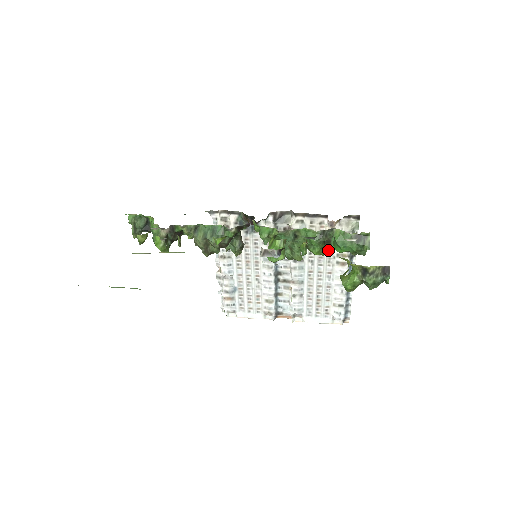
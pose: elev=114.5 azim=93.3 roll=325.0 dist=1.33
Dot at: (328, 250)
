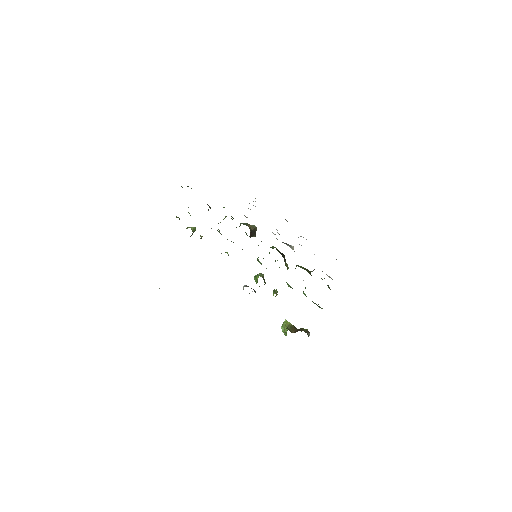
Dot at: occluded
